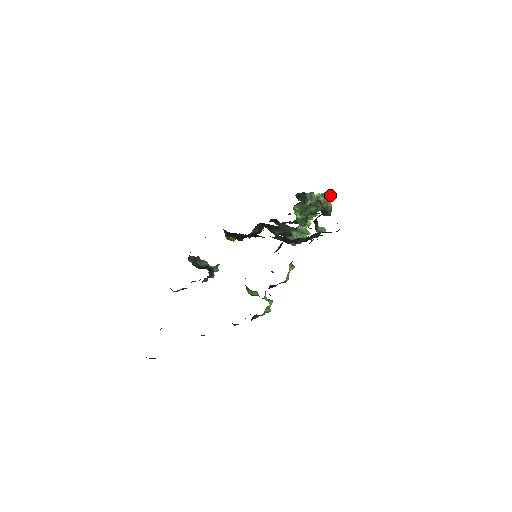
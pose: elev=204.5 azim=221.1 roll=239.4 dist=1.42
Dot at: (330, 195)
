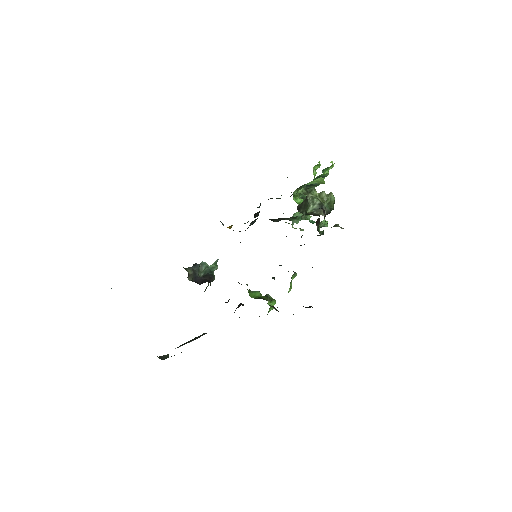
Dot at: (332, 165)
